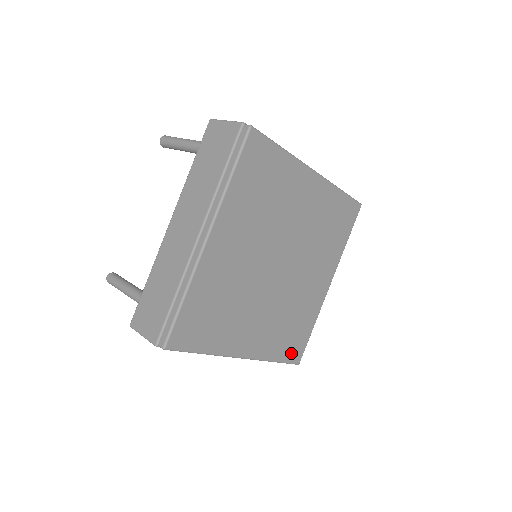
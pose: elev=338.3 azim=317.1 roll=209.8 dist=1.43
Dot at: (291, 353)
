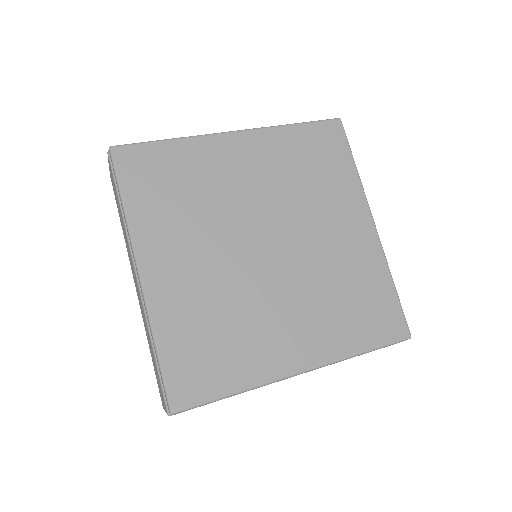
Dot at: (181, 374)
